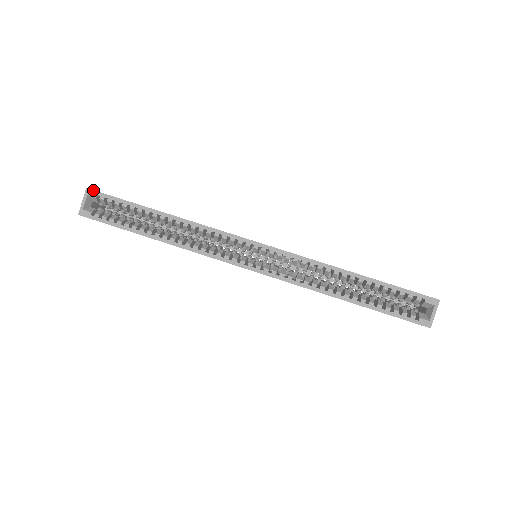
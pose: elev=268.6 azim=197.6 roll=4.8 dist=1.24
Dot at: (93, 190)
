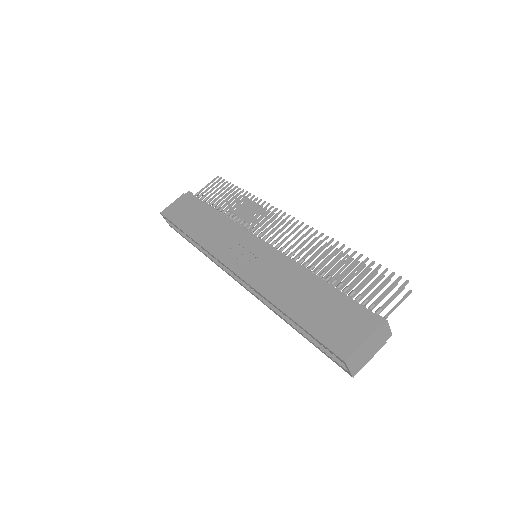
Dot at: (162, 215)
